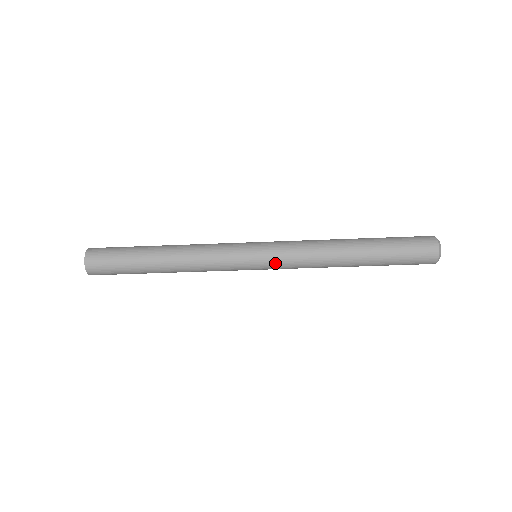
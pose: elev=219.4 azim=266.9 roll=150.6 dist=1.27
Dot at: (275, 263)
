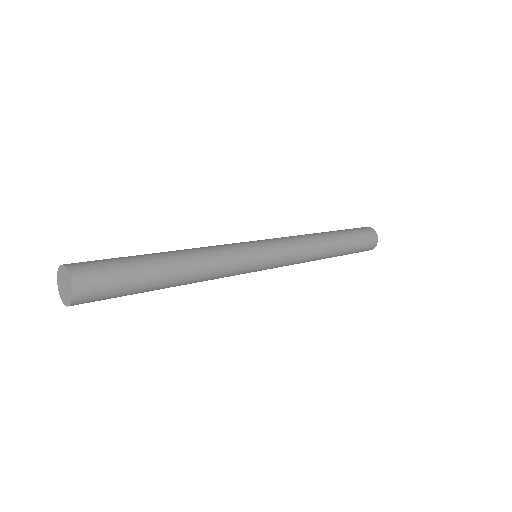
Dot at: (281, 261)
